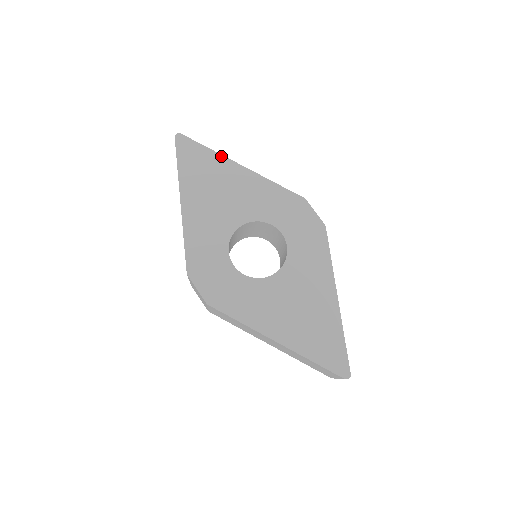
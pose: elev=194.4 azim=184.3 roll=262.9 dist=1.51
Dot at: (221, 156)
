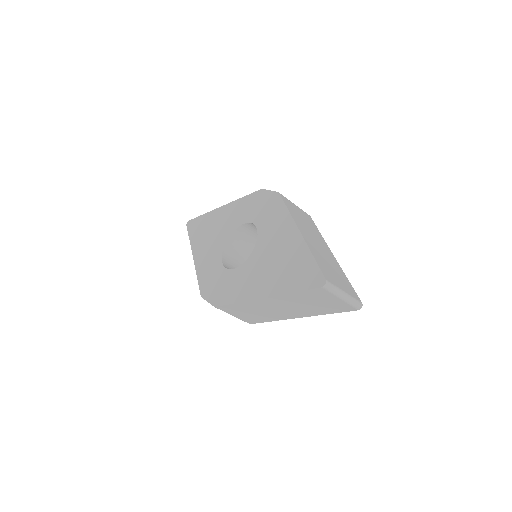
Dot at: (210, 212)
